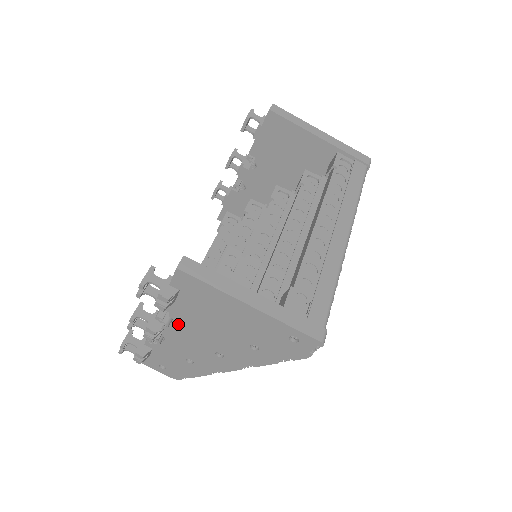
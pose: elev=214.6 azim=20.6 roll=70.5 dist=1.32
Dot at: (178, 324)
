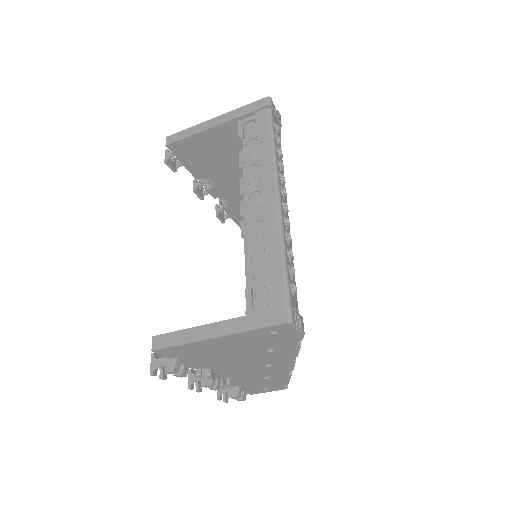
Dot at: (217, 369)
